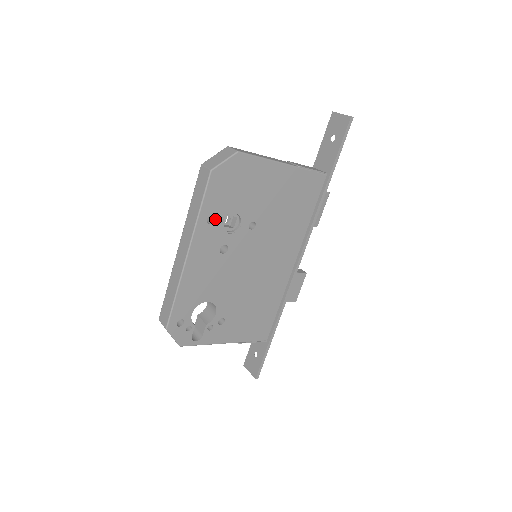
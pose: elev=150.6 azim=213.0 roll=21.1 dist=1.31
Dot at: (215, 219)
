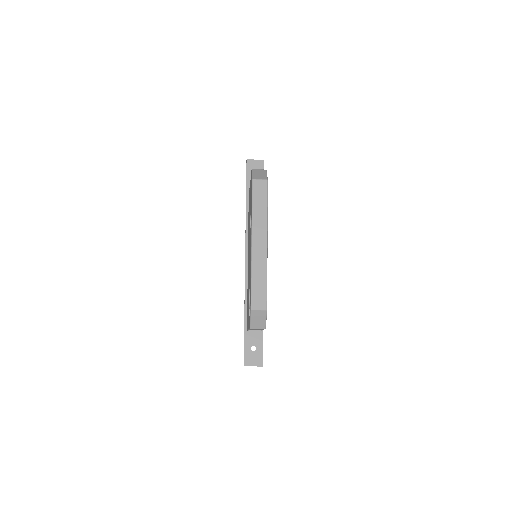
Dot at: occluded
